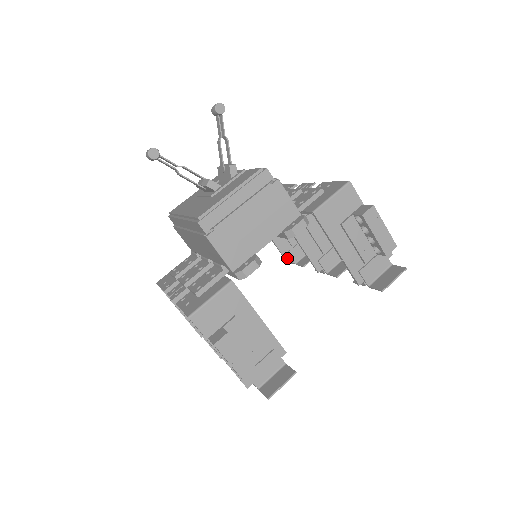
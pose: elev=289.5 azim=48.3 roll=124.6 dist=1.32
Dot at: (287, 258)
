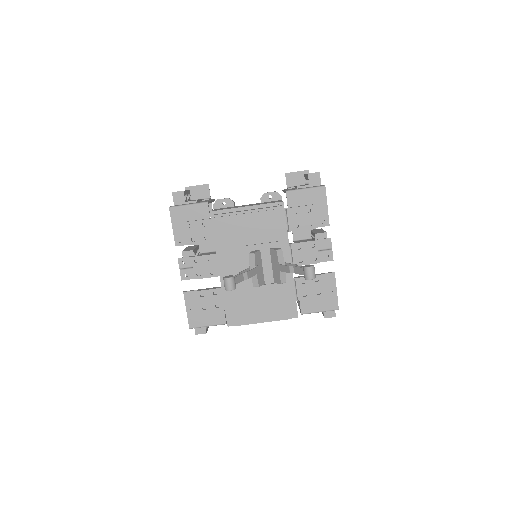
Dot at: occluded
